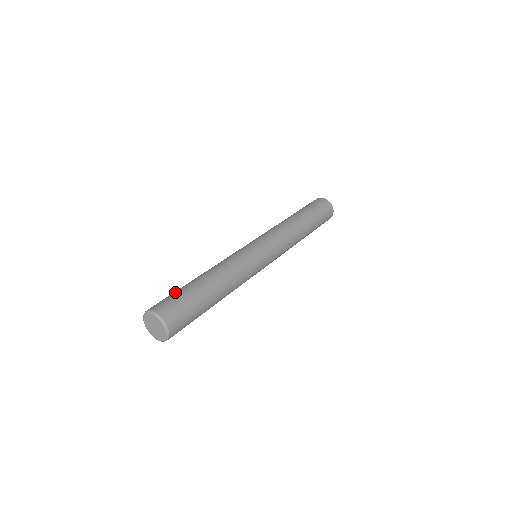
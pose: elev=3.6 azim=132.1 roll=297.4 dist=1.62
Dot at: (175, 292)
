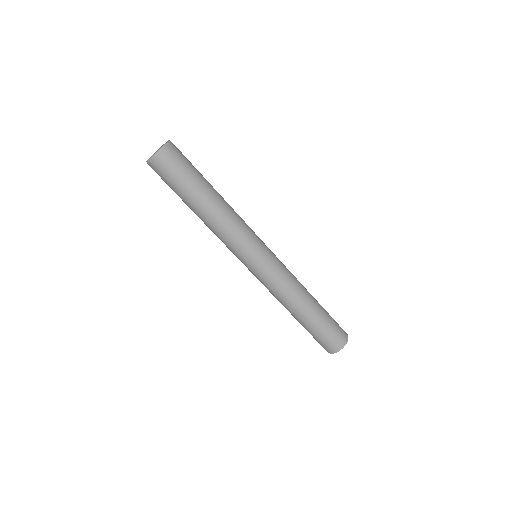
Dot at: occluded
